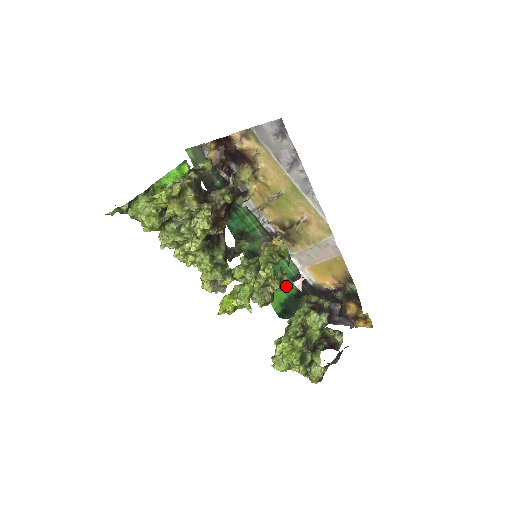
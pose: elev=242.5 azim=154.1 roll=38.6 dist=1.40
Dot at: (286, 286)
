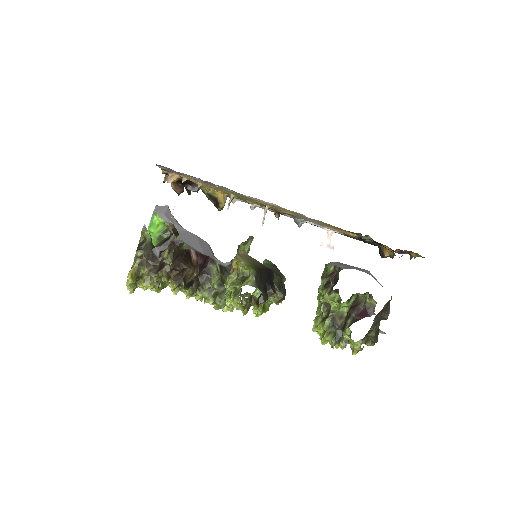
Dot at: (273, 292)
